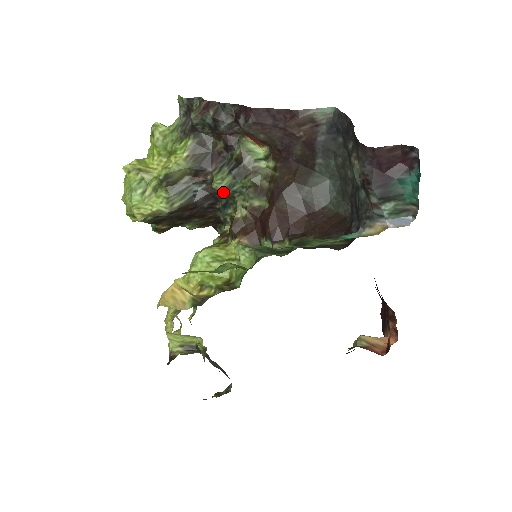
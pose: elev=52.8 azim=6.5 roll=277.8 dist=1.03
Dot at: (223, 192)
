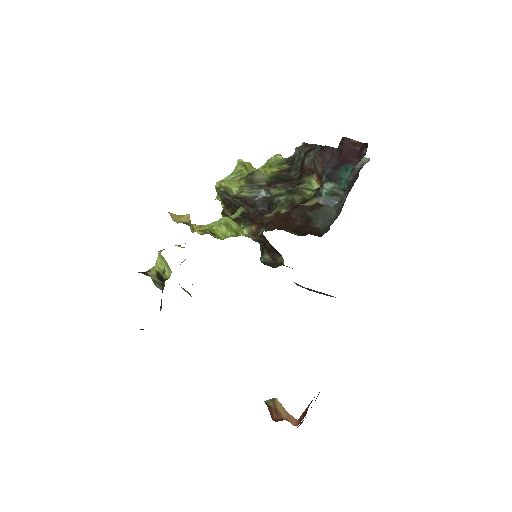
Dot at: (272, 196)
